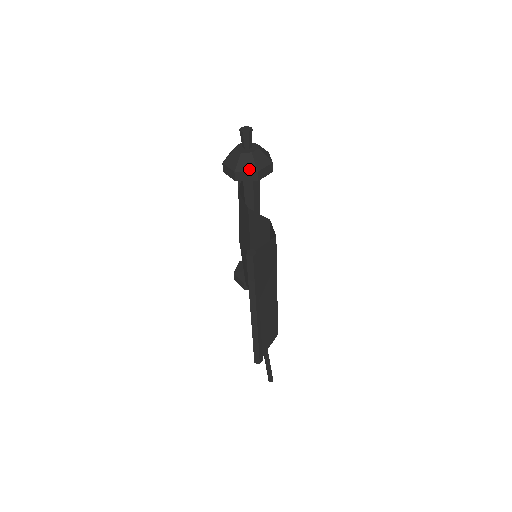
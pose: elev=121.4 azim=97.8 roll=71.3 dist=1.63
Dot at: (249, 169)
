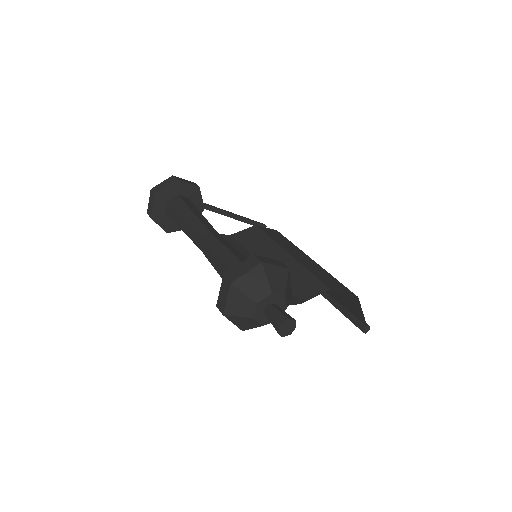
Dot at: occluded
